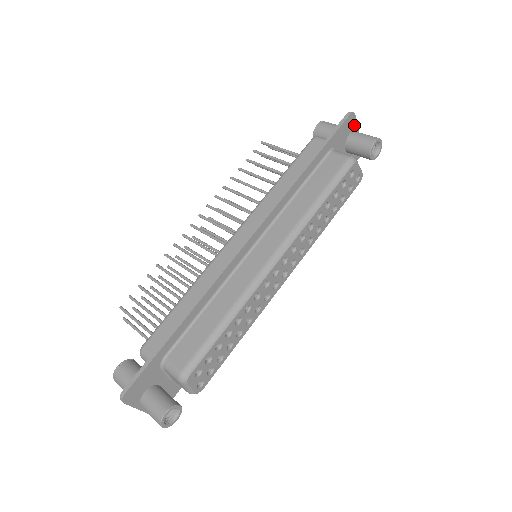
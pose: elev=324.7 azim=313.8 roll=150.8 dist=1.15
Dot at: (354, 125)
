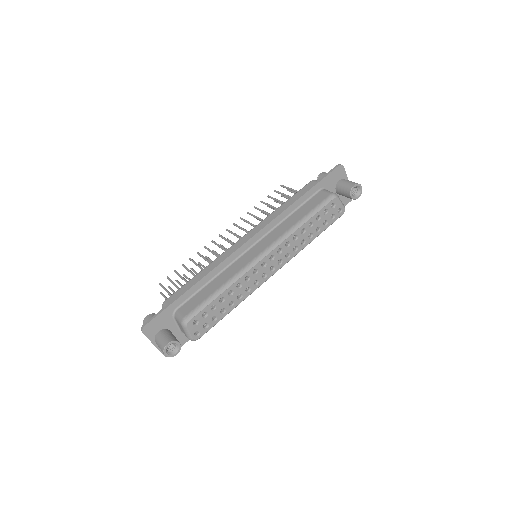
Dot at: (343, 174)
